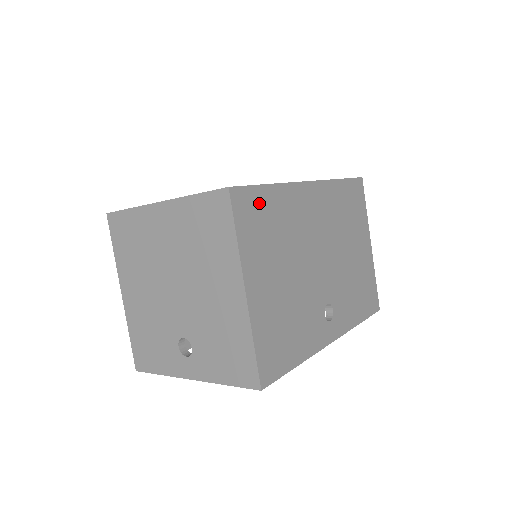
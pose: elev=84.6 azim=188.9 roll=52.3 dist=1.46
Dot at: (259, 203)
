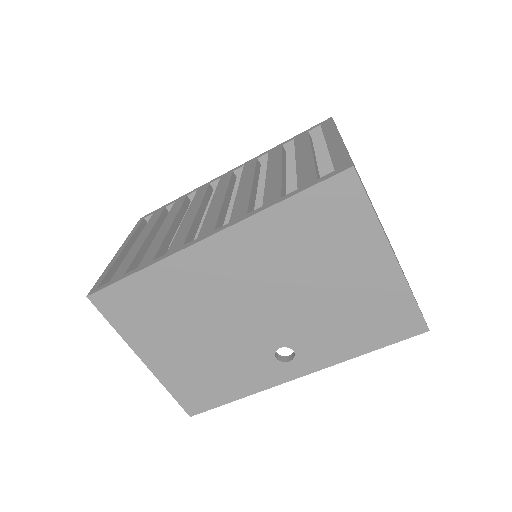
Dot at: (130, 294)
